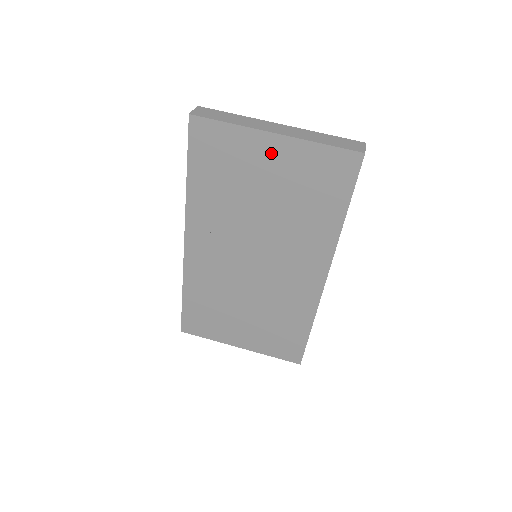
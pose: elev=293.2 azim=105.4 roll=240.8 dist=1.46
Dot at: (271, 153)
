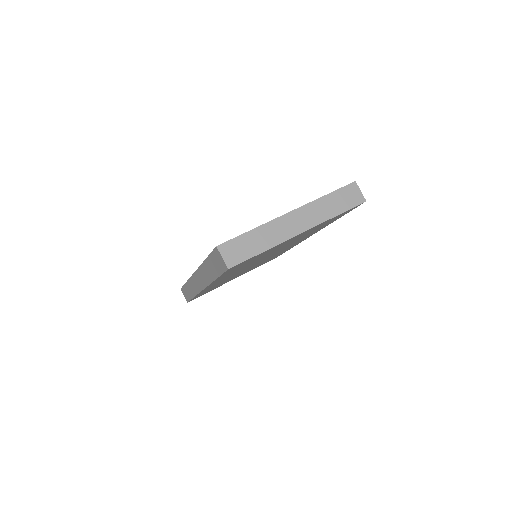
Dot at: occluded
